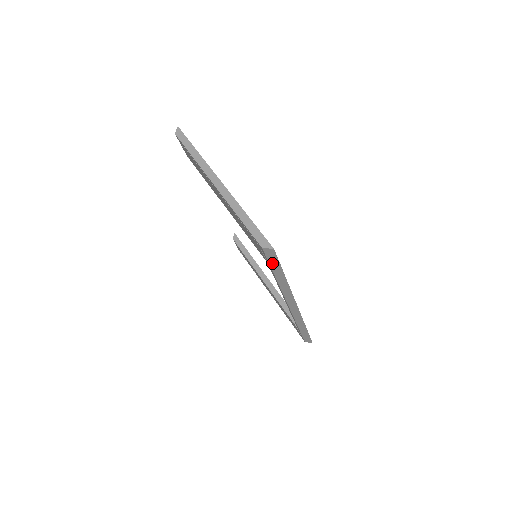
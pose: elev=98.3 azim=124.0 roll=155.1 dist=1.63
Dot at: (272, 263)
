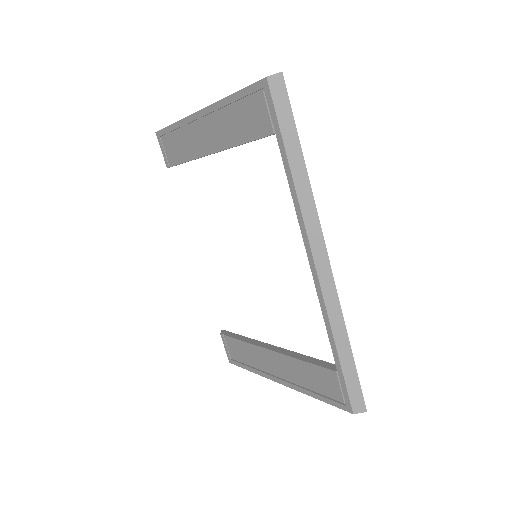
Dot at: (282, 118)
